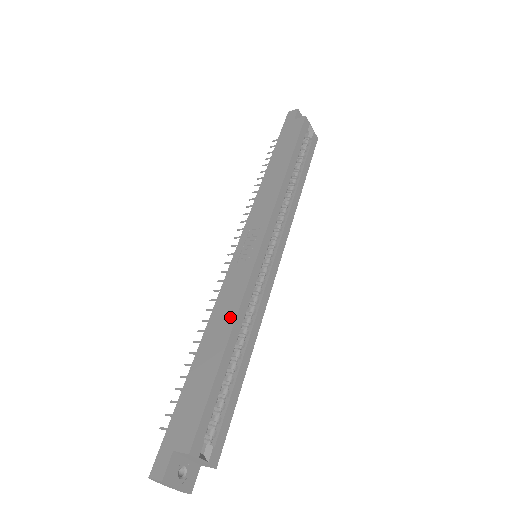
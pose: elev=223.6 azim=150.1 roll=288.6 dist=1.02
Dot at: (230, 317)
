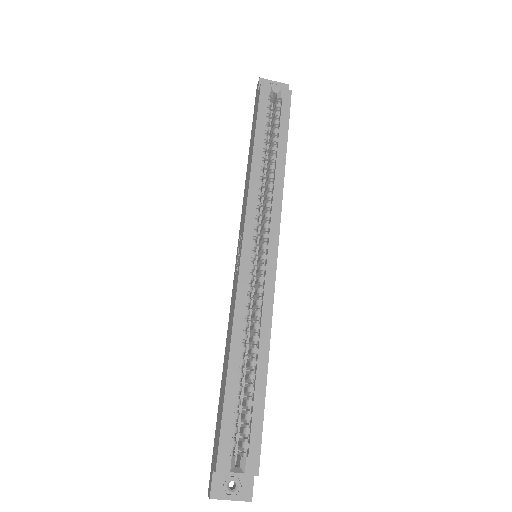
Dot at: (230, 333)
